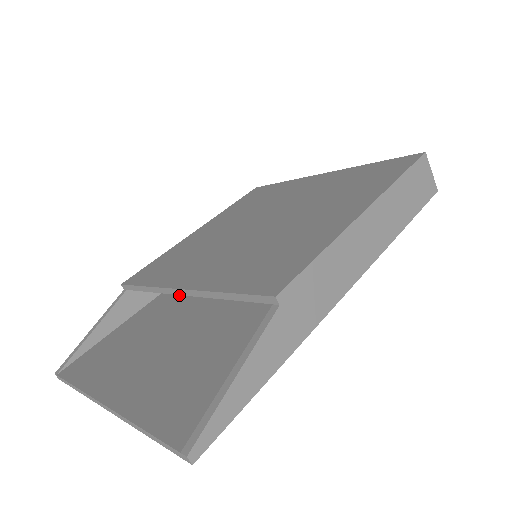
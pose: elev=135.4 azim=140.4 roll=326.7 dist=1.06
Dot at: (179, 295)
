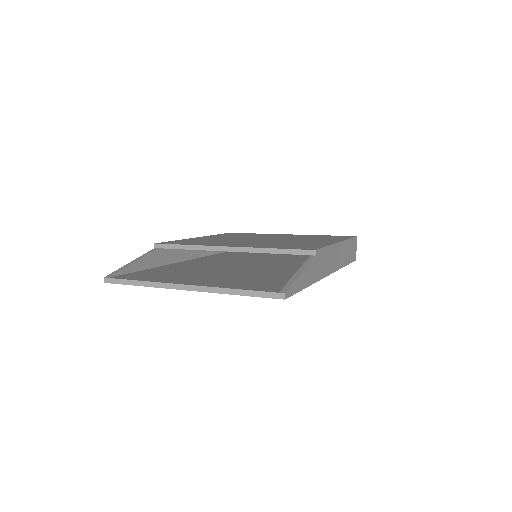
Dot at: (193, 265)
